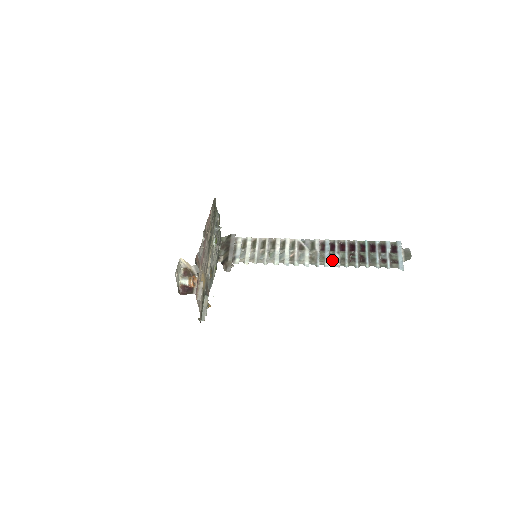
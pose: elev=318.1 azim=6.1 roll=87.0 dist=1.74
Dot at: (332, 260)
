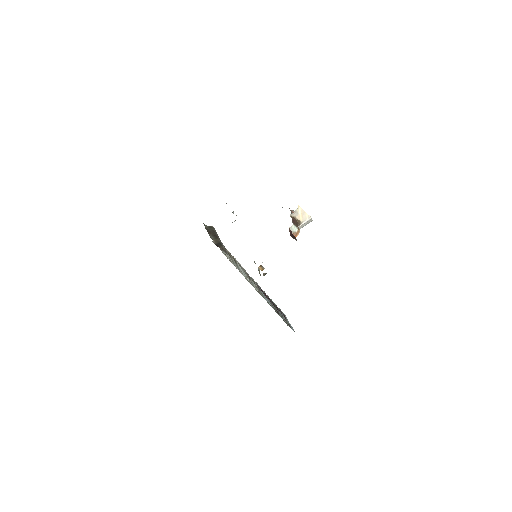
Dot at: (266, 299)
